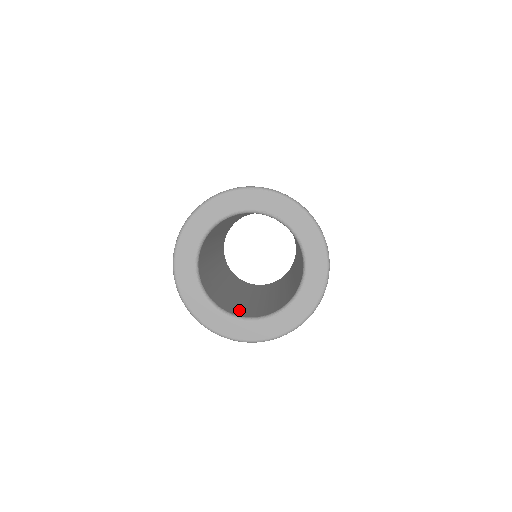
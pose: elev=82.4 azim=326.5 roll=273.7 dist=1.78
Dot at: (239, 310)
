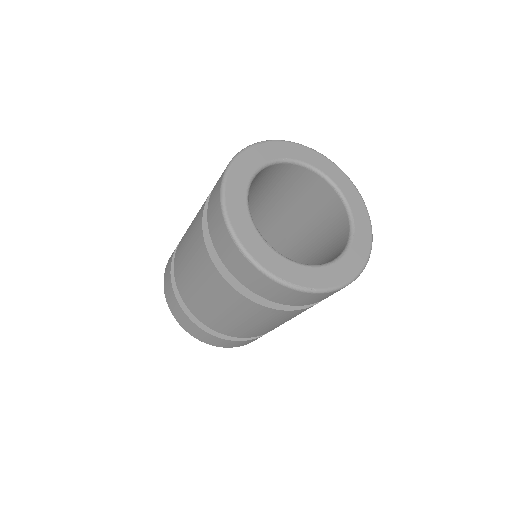
Dot at: occluded
